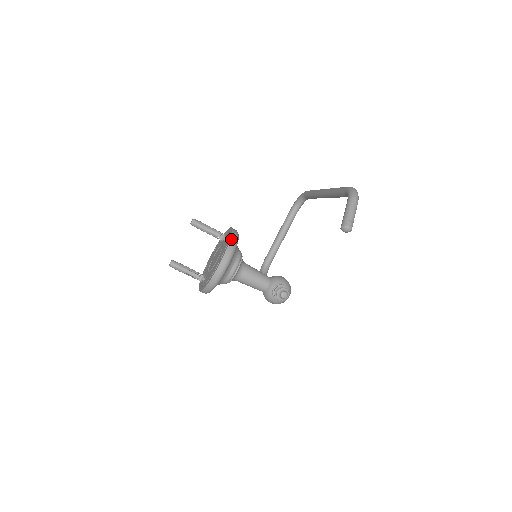
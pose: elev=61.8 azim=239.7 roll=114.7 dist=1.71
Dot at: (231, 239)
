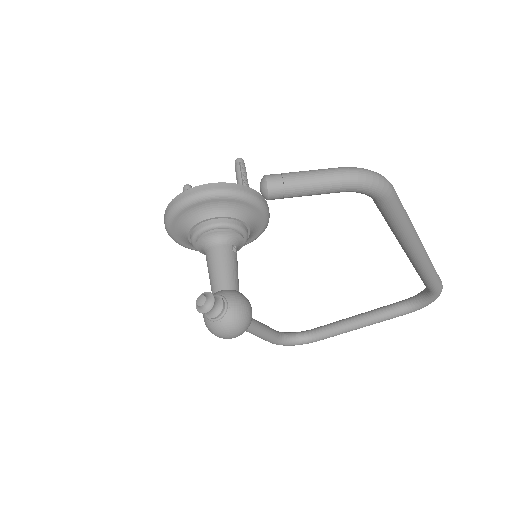
Dot at: (228, 183)
